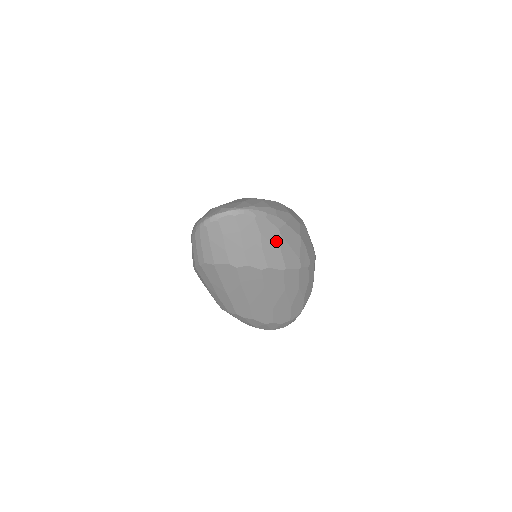
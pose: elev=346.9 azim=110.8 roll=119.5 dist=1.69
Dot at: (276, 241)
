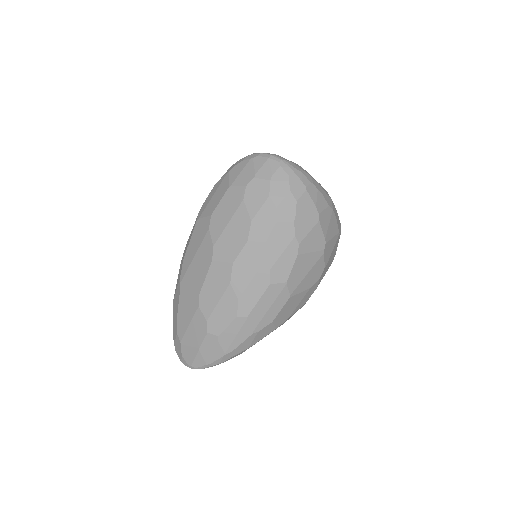
Dot at: occluded
